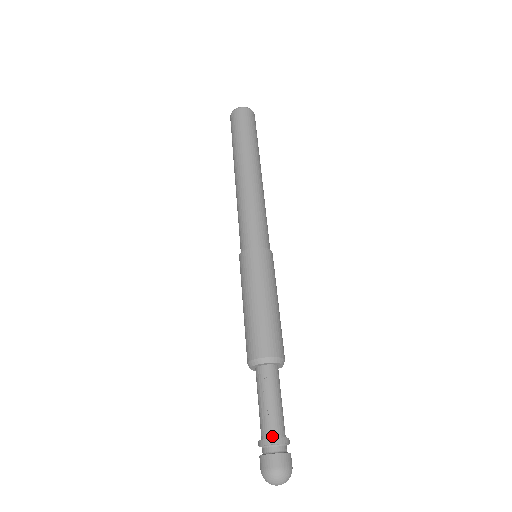
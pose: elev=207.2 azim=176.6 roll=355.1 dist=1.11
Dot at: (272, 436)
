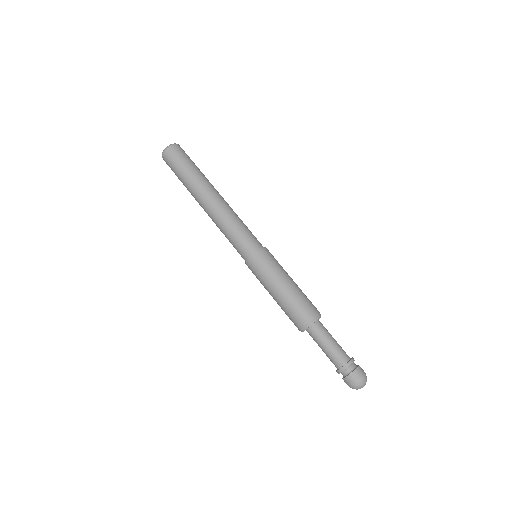
Dot at: (347, 361)
